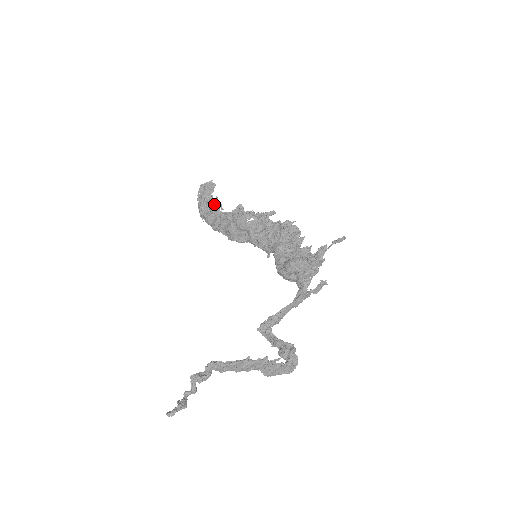
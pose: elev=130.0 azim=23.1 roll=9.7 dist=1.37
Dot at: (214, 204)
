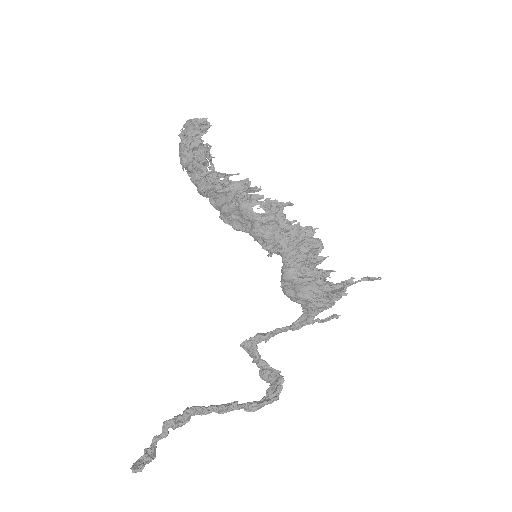
Dot at: (204, 154)
